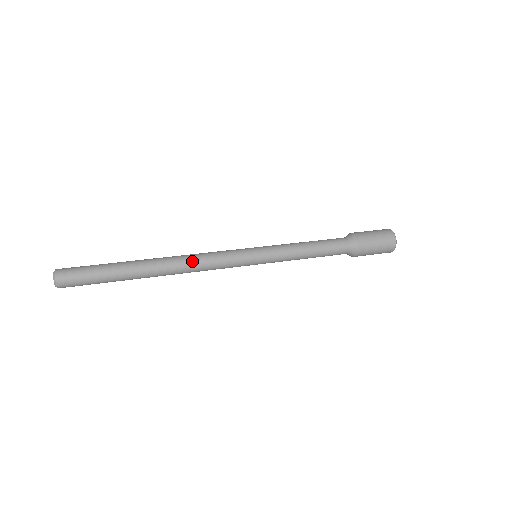
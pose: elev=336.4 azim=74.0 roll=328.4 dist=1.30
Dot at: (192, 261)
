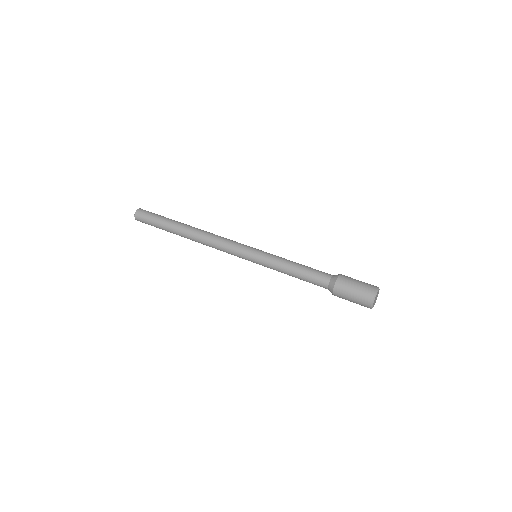
Dot at: (208, 243)
